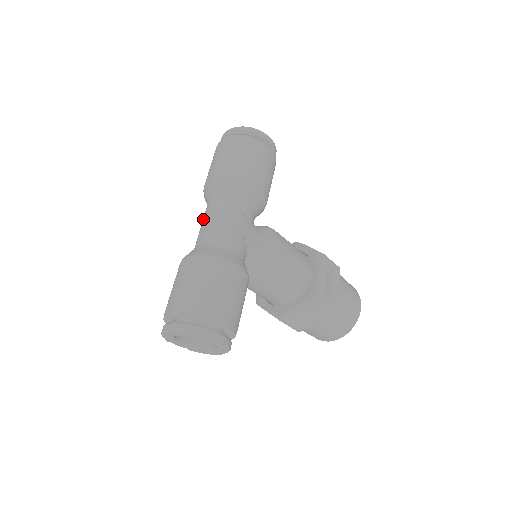
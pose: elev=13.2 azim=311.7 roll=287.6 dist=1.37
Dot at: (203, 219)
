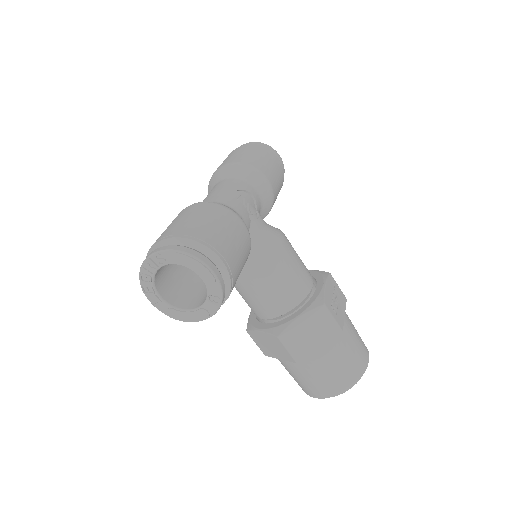
Dot at: occluded
